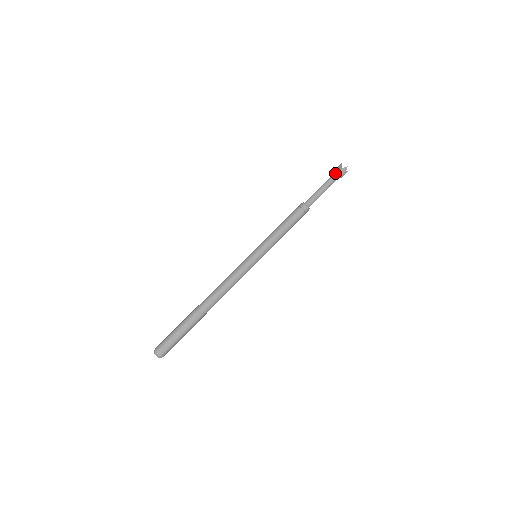
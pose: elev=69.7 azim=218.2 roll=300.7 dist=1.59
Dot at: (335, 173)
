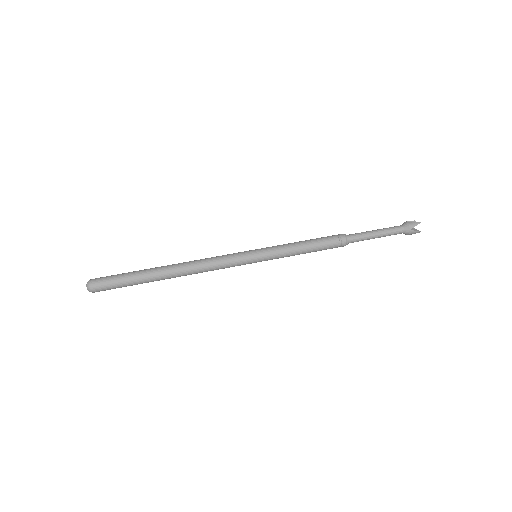
Dot at: (405, 229)
